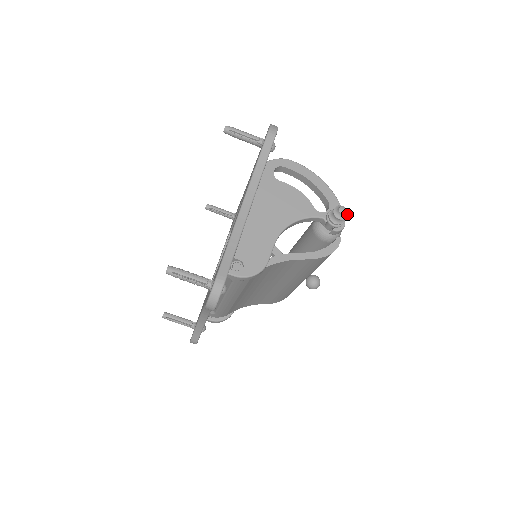
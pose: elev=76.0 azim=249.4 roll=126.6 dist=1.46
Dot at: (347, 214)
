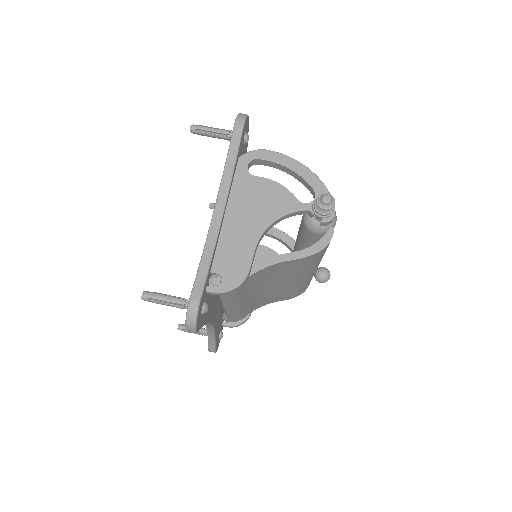
Dot at: (333, 202)
